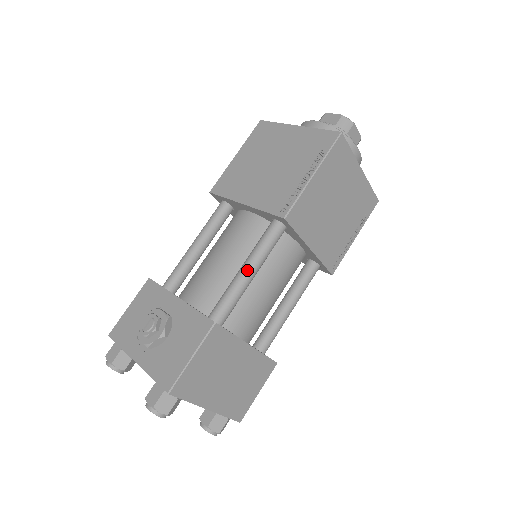
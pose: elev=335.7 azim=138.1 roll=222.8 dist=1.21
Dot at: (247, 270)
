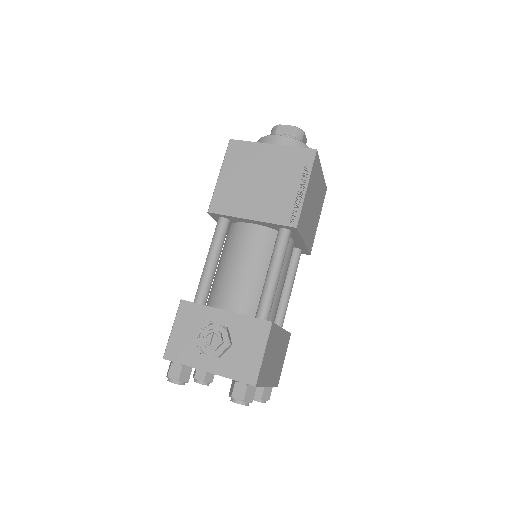
Dot at: (275, 274)
